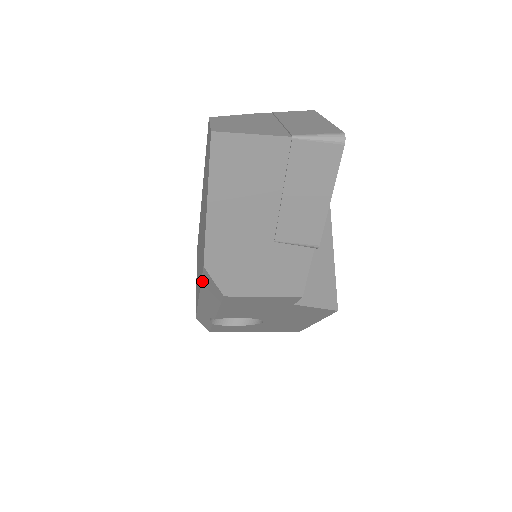
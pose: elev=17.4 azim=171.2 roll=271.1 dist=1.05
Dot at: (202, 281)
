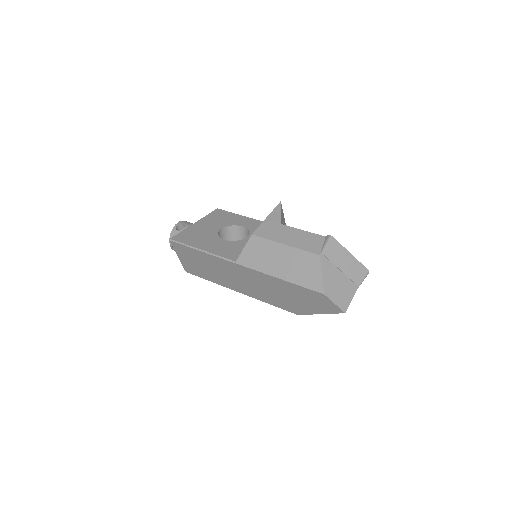
Dot at: (275, 306)
